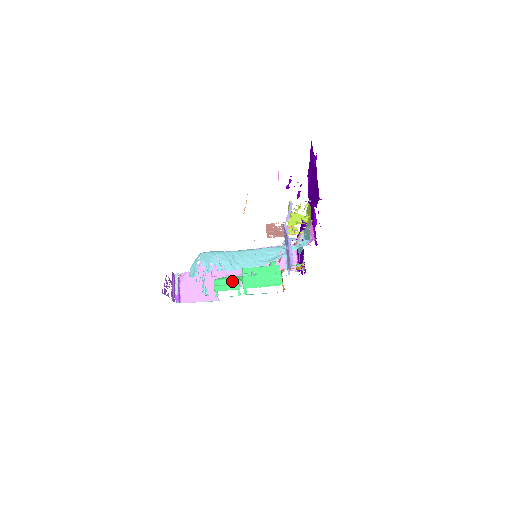
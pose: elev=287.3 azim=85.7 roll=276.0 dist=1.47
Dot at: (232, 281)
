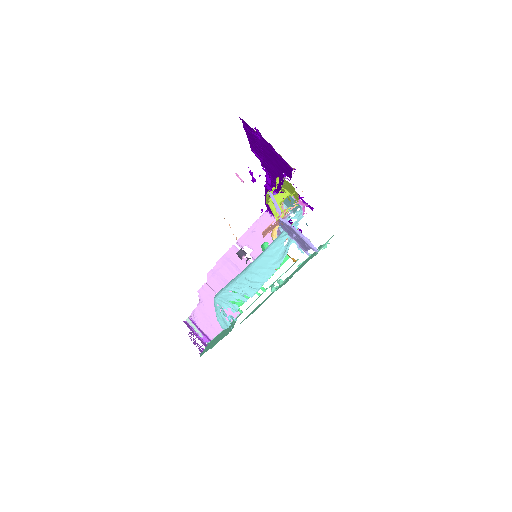
Dot at: occluded
